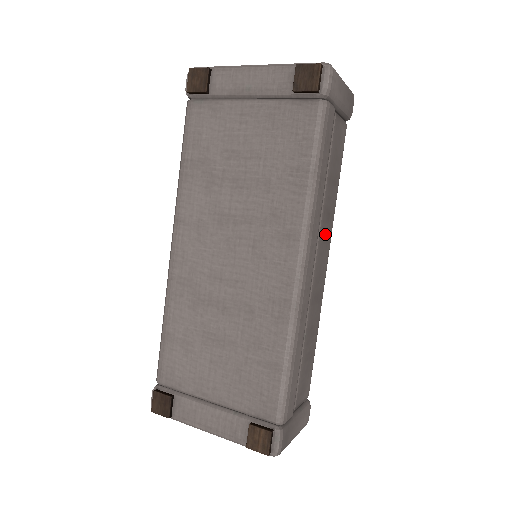
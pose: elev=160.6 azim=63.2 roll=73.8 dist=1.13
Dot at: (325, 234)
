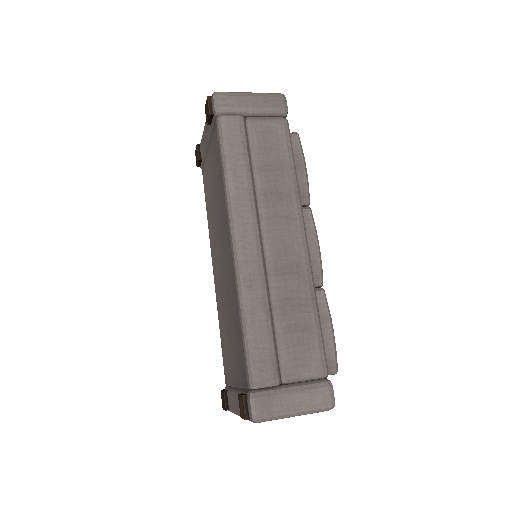
Dot at: (279, 212)
